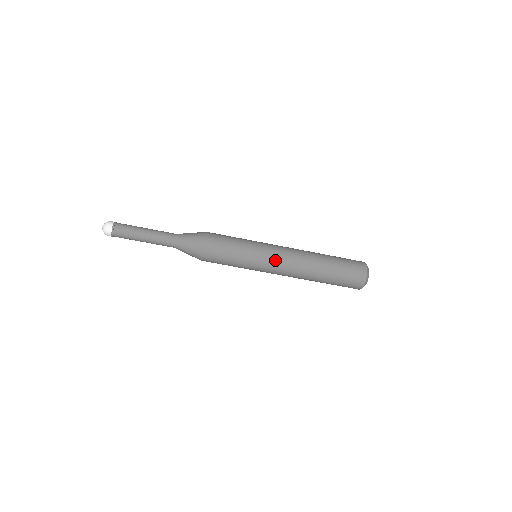
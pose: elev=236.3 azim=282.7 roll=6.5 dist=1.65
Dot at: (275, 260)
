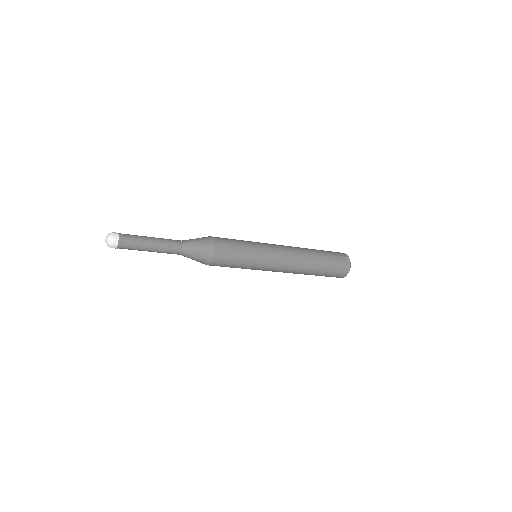
Dot at: (274, 268)
